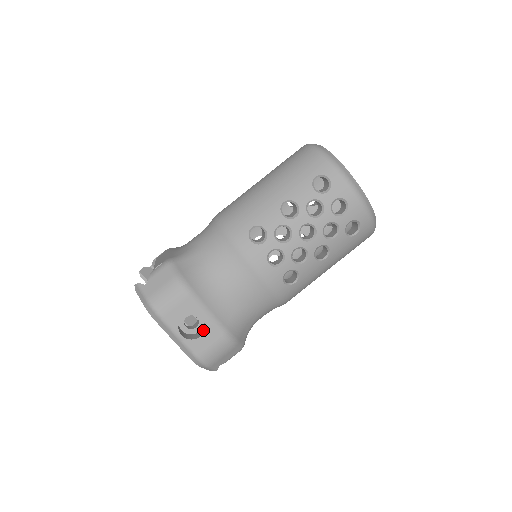
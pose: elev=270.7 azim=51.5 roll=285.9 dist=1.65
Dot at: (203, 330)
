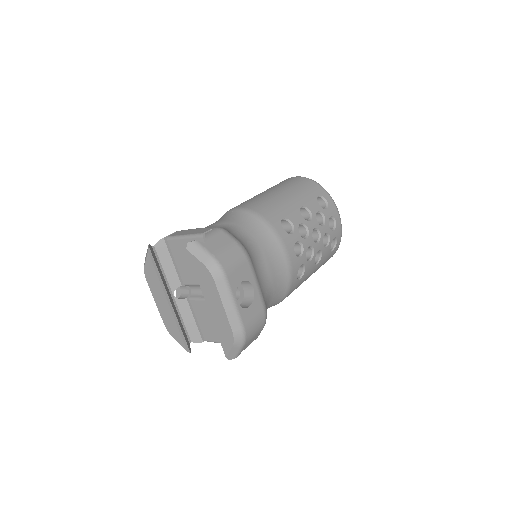
Dot at: (249, 302)
